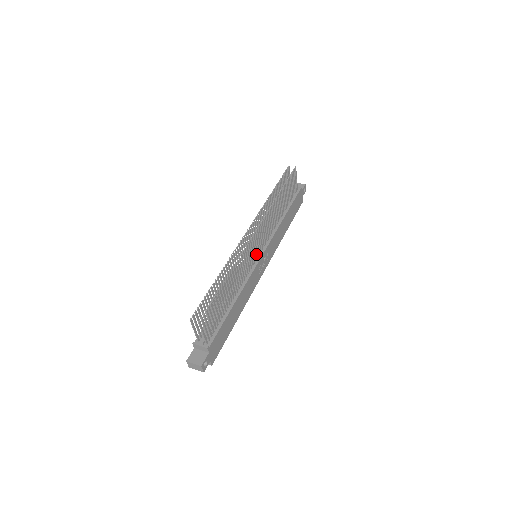
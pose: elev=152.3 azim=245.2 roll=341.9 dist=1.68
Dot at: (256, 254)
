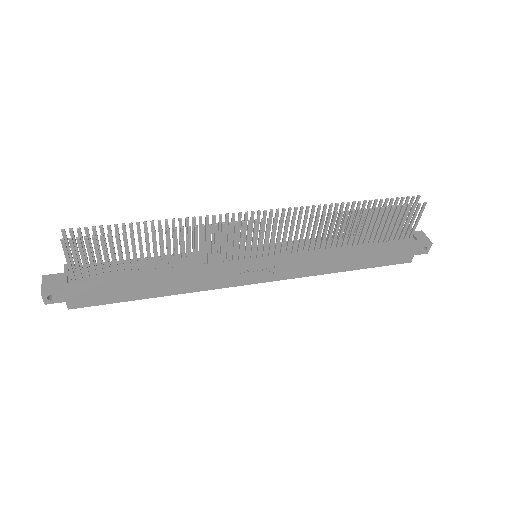
Dot at: (251, 251)
